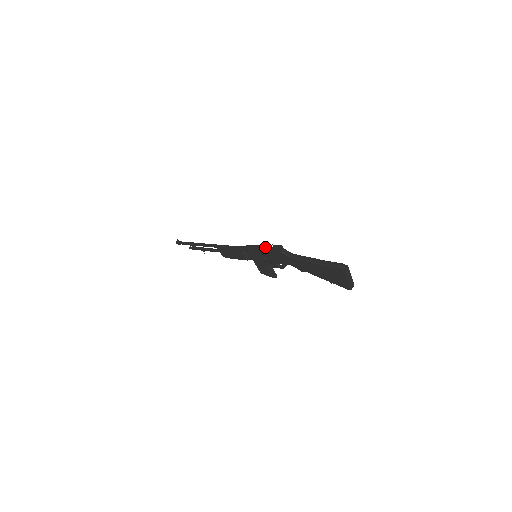
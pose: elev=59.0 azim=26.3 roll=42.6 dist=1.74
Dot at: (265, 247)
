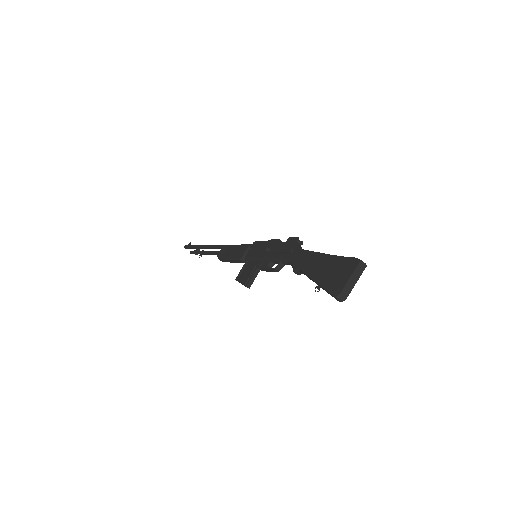
Dot at: (281, 241)
